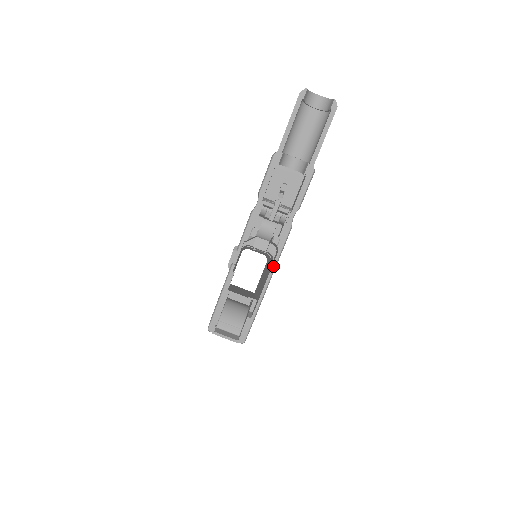
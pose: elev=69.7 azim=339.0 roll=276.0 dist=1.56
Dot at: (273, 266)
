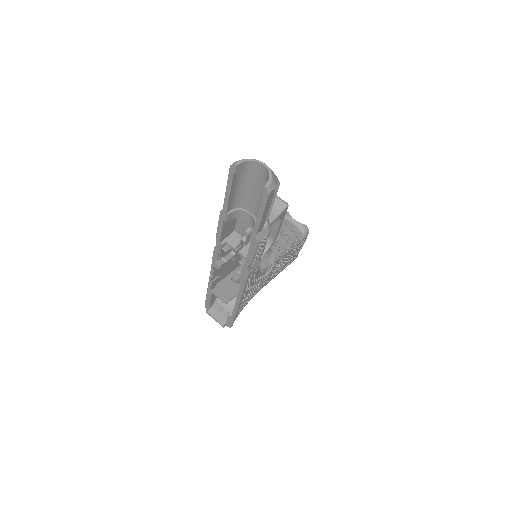
Dot at: (239, 294)
